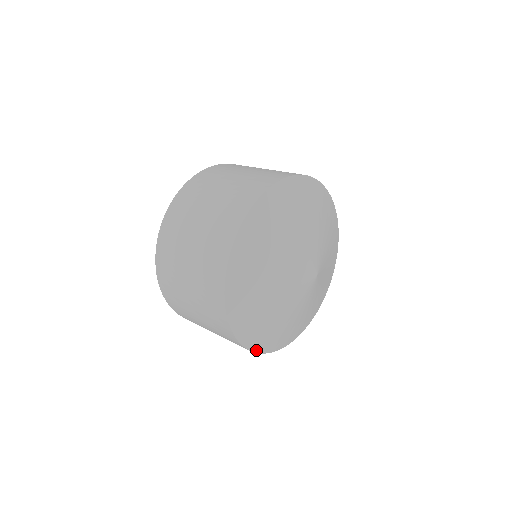
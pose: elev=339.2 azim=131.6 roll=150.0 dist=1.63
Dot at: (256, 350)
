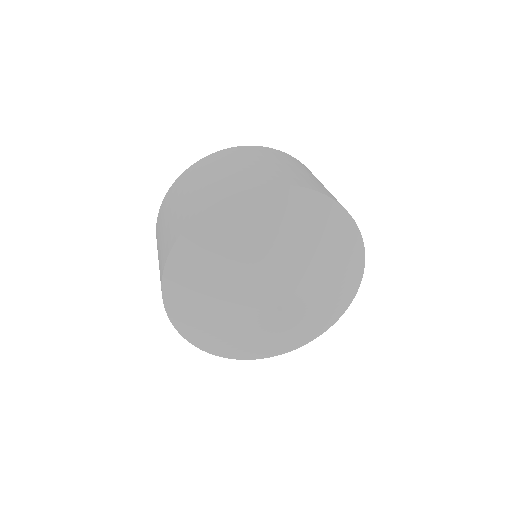
Dot at: (253, 358)
